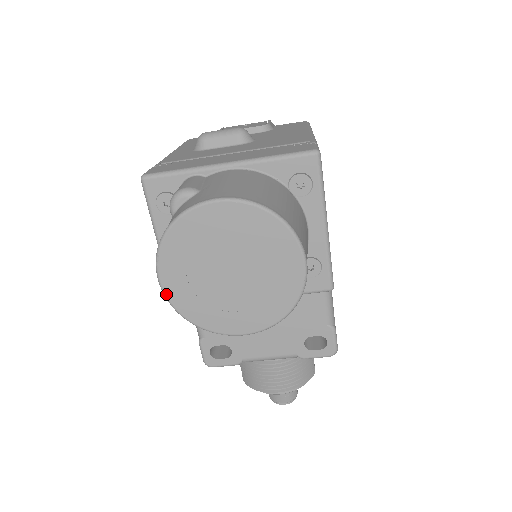
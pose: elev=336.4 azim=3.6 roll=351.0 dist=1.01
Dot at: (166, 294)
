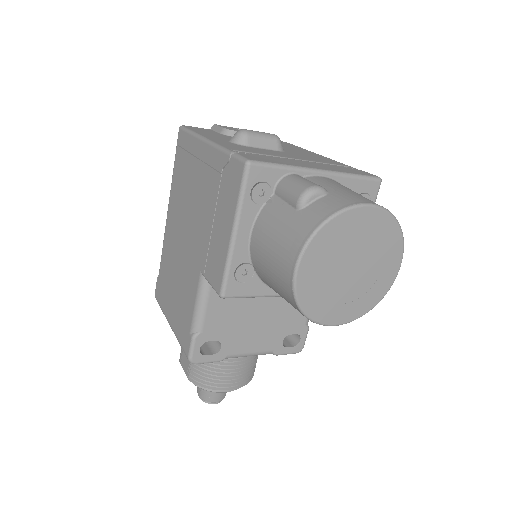
Dot at: (297, 282)
